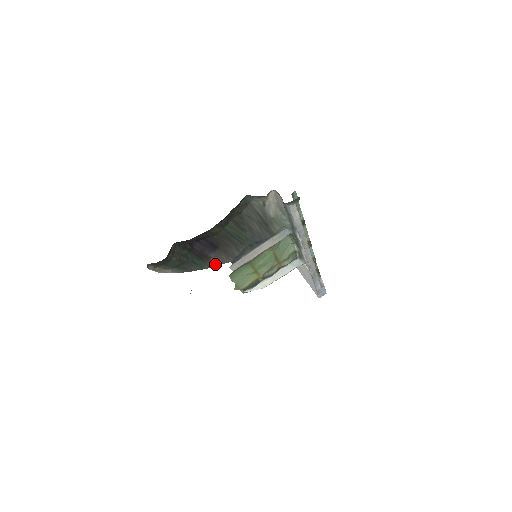
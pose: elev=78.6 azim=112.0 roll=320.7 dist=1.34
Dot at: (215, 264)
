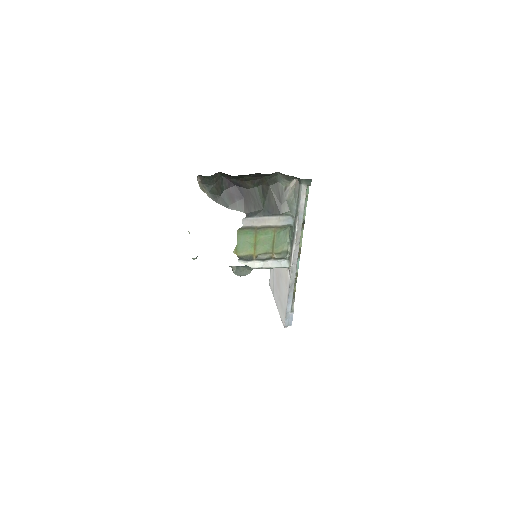
Dot at: (236, 209)
